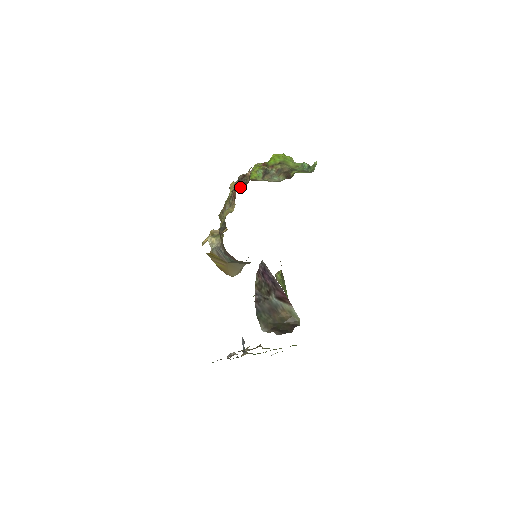
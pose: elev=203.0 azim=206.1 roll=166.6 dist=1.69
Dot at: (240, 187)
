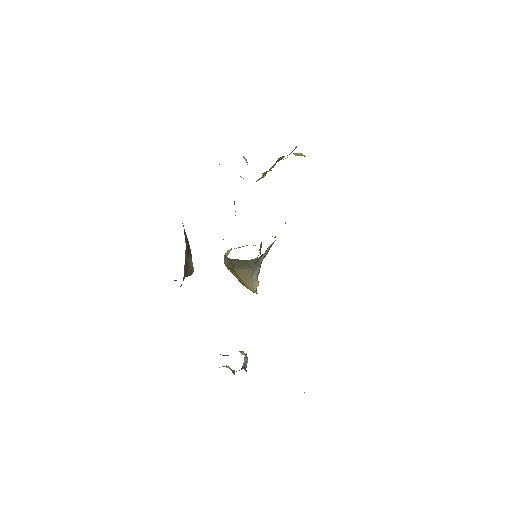
Dot at: occluded
